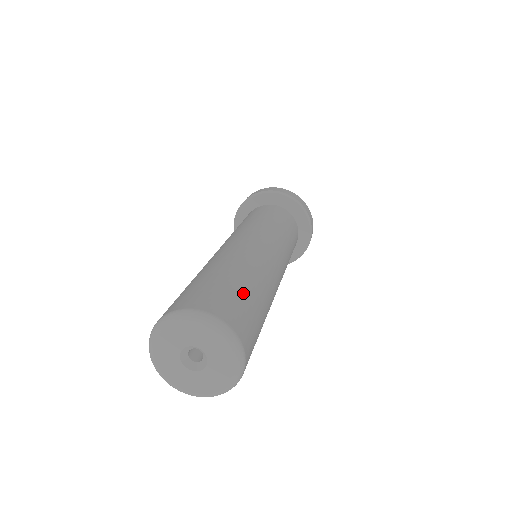
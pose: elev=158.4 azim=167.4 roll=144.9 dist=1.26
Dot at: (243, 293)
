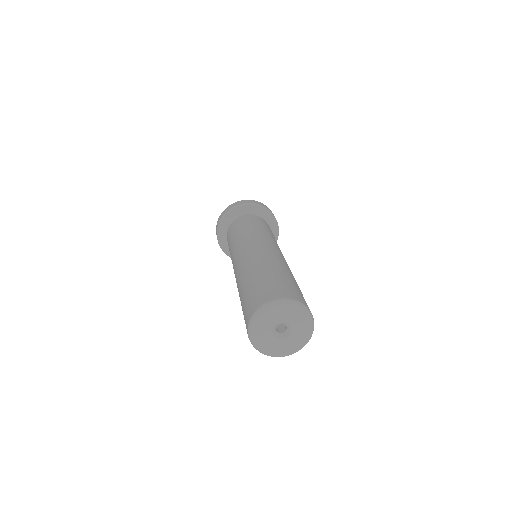
Dot at: (279, 278)
